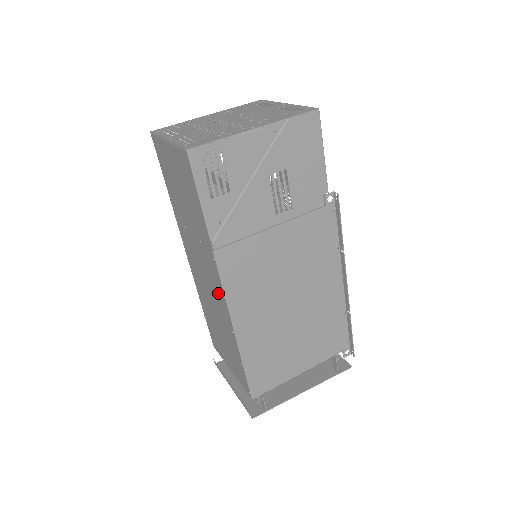
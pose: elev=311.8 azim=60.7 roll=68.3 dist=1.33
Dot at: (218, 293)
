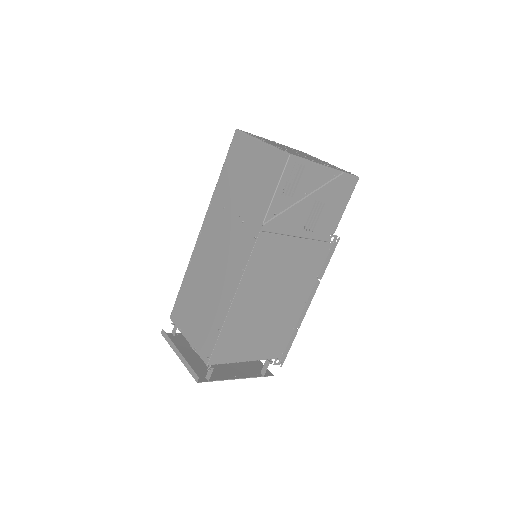
Dot at: (234, 266)
